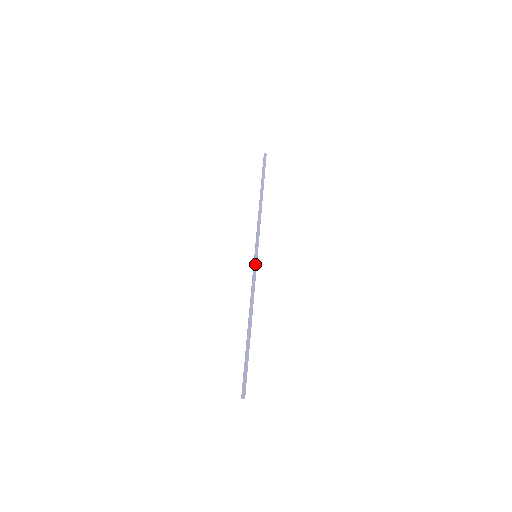
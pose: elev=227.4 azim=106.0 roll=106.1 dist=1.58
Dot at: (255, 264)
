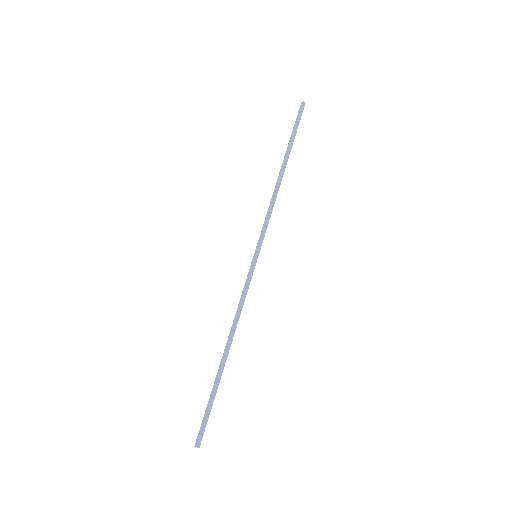
Dot at: (251, 268)
